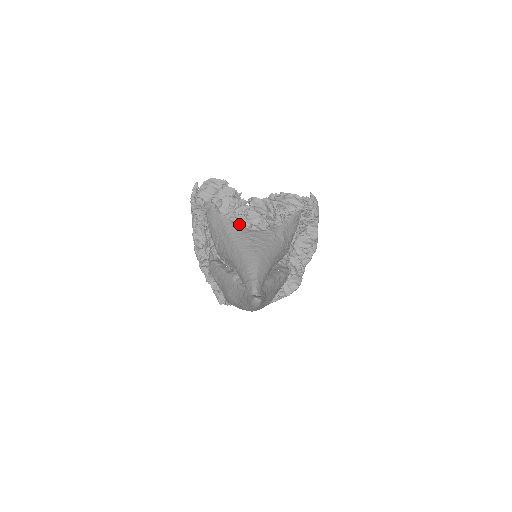
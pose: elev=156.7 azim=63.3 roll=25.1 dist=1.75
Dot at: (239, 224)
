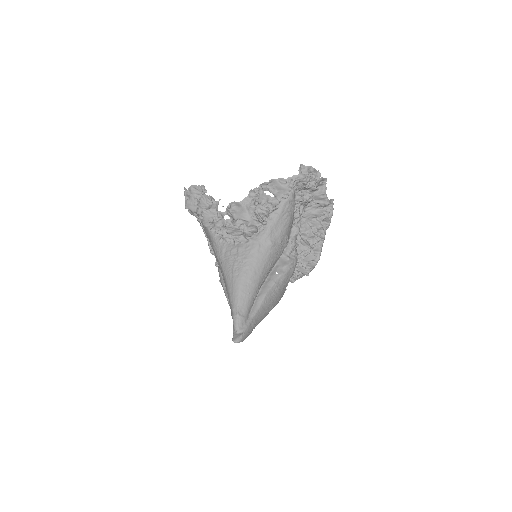
Dot at: (223, 239)
